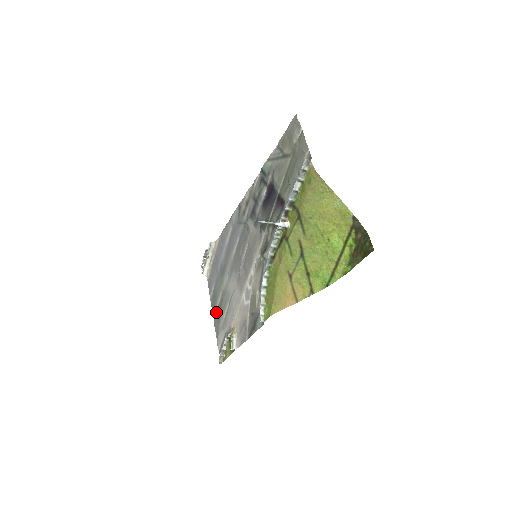
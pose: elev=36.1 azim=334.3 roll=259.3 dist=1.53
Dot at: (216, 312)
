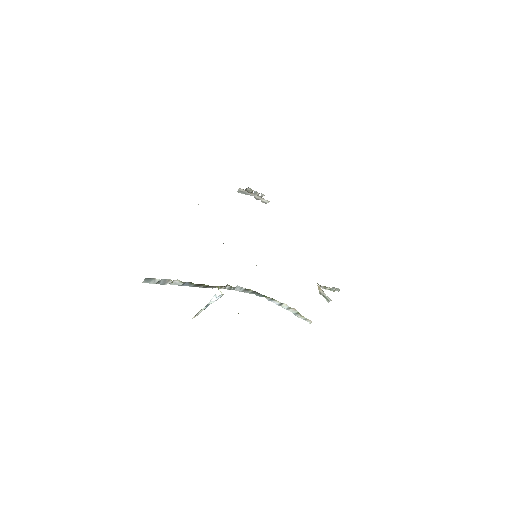
Dot at: occluded
